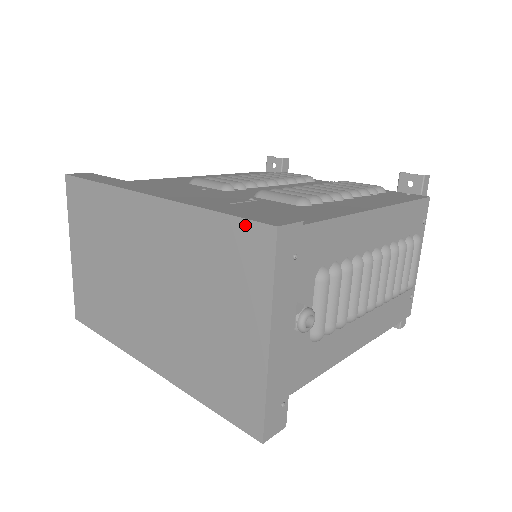
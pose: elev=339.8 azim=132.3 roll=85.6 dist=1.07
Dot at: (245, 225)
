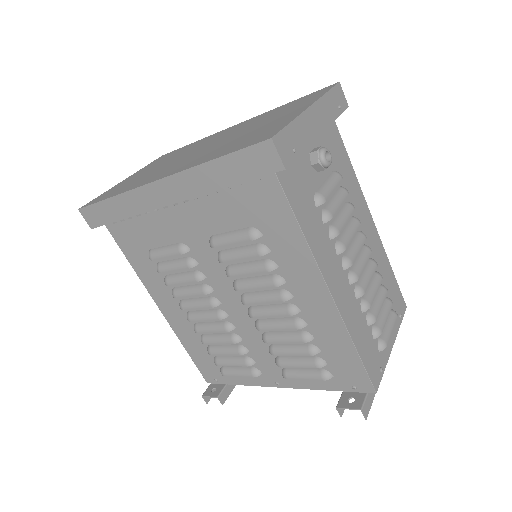
Dot at: (315, 92)
